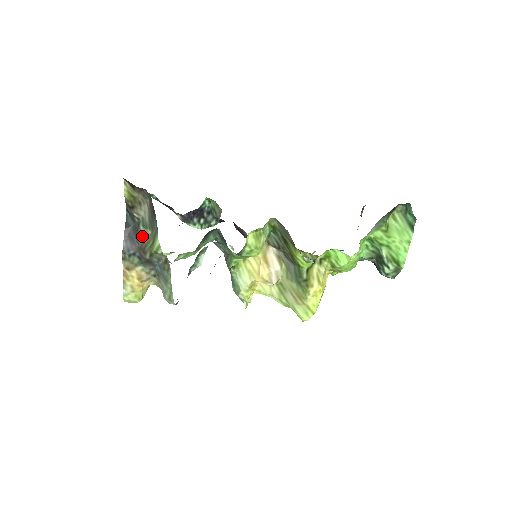
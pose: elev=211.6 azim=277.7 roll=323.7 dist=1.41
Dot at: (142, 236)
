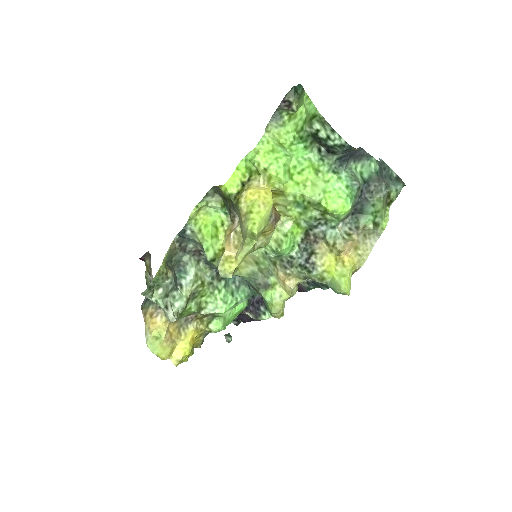
Dot at: occluded
